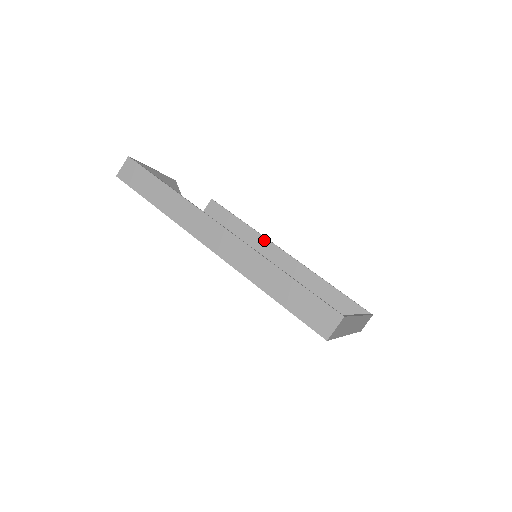
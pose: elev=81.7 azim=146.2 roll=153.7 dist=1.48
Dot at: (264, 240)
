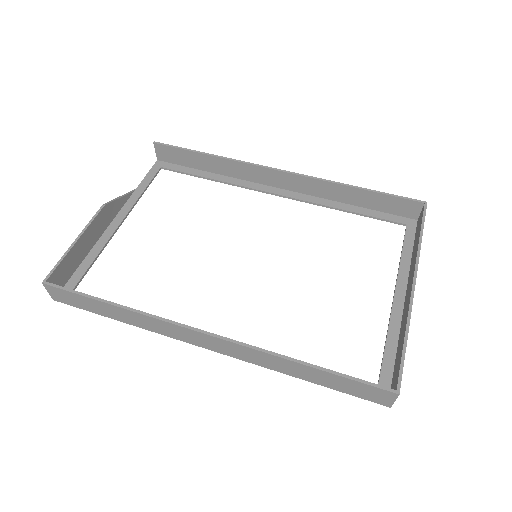
Dot at: (248, 167)
